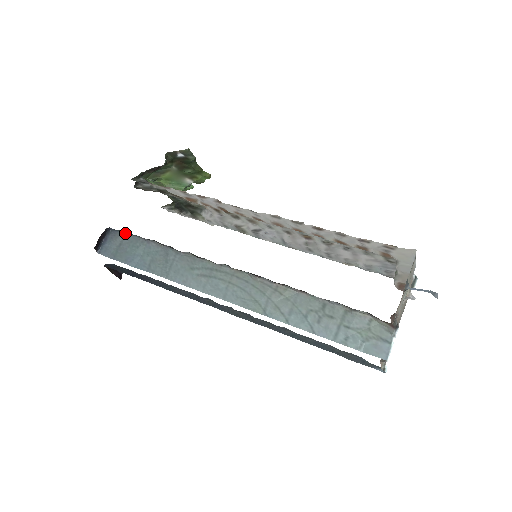
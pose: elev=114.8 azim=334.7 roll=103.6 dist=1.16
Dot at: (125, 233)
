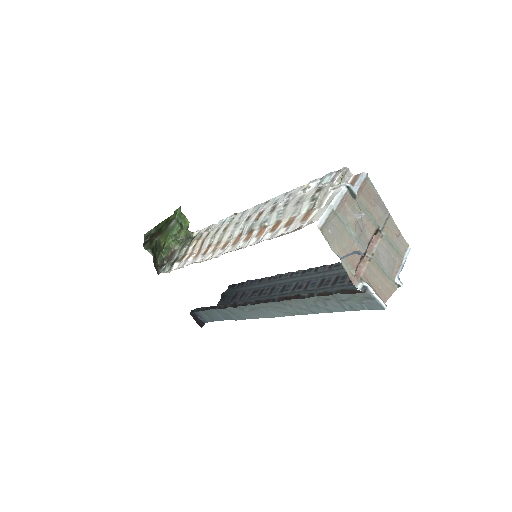
Dot at: (198, 309)
